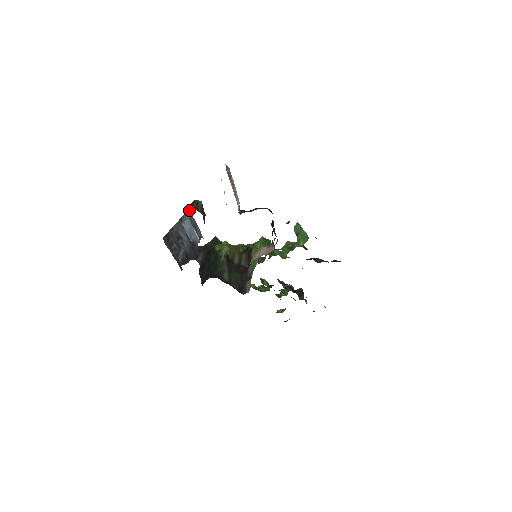
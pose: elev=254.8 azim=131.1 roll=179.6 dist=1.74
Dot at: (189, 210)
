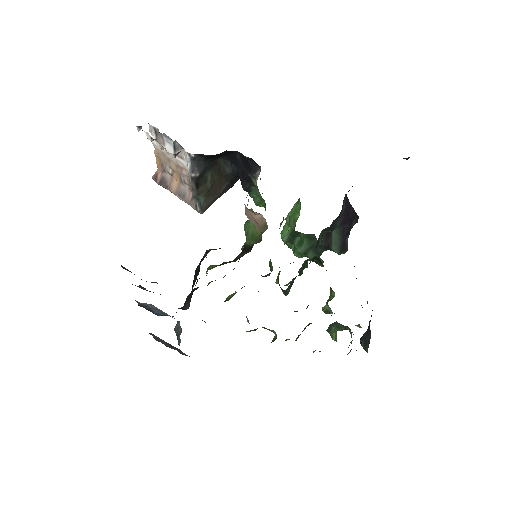
Dot at: (152, 334)
